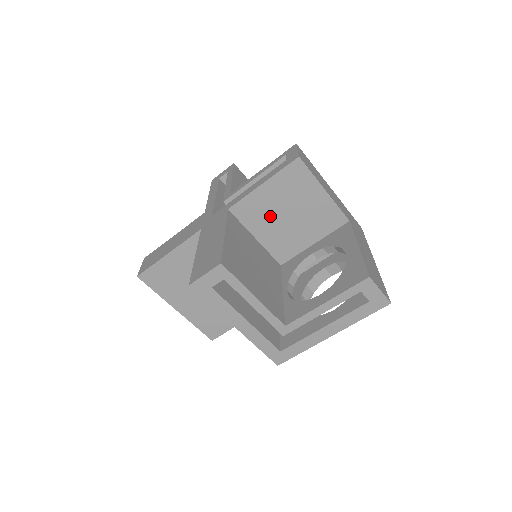
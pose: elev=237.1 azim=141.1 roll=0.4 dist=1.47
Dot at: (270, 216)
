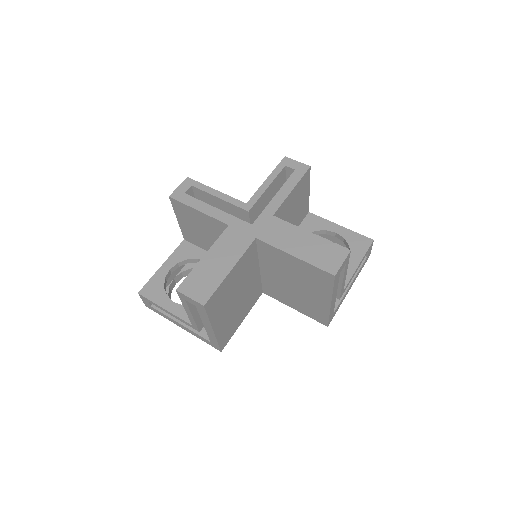
Dot at: (286, 216)
